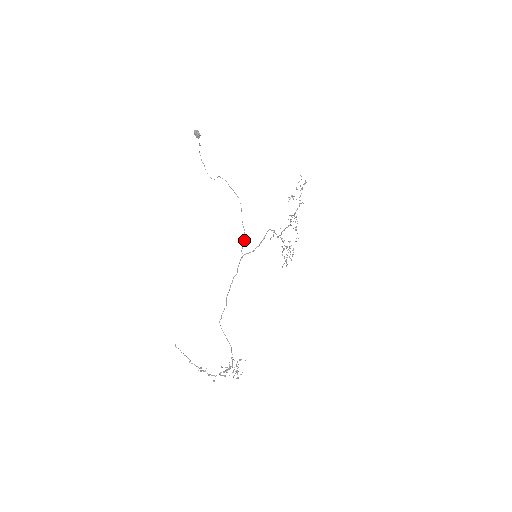
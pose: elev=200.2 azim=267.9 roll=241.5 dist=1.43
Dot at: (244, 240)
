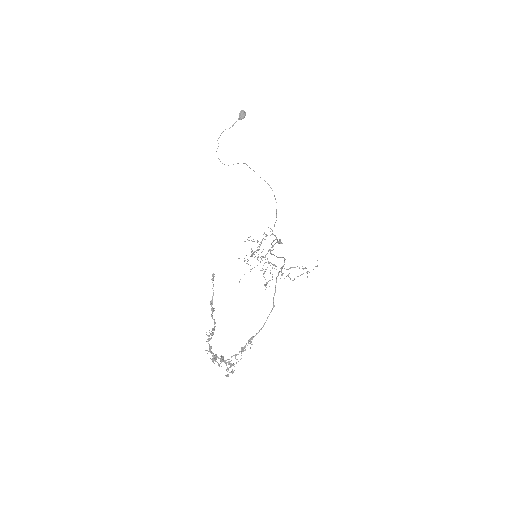
Dot at: occluded
